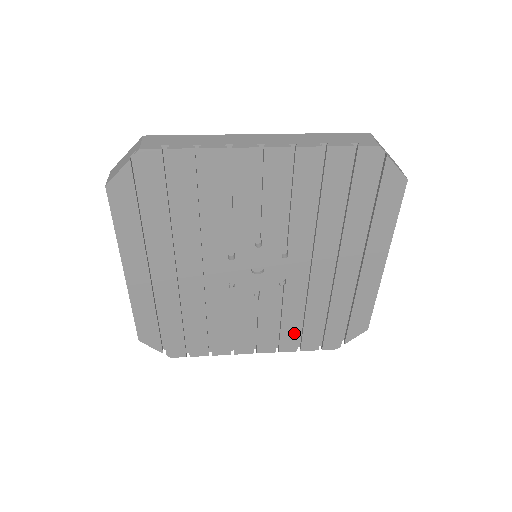
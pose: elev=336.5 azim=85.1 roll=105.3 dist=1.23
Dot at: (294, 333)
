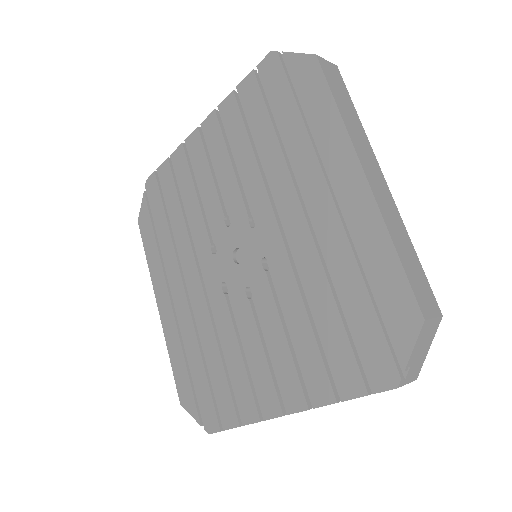
Dot at: (315, 358)
